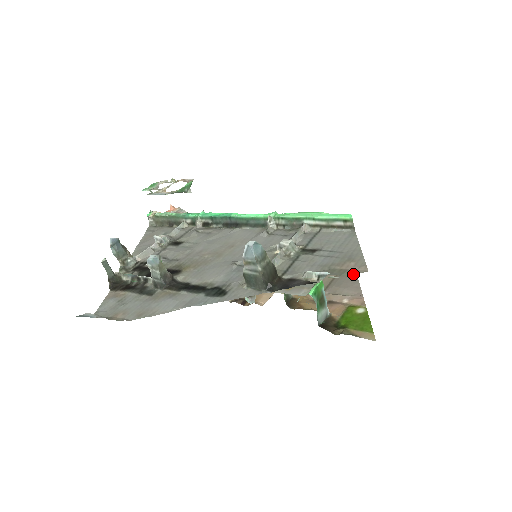
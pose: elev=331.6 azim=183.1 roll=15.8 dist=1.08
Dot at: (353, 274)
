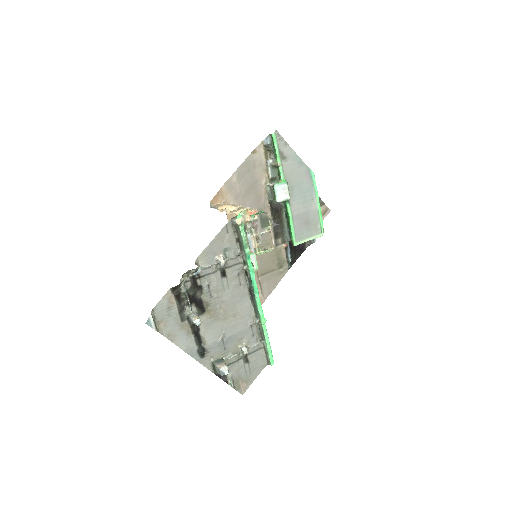
Dot at: (239, 392)
